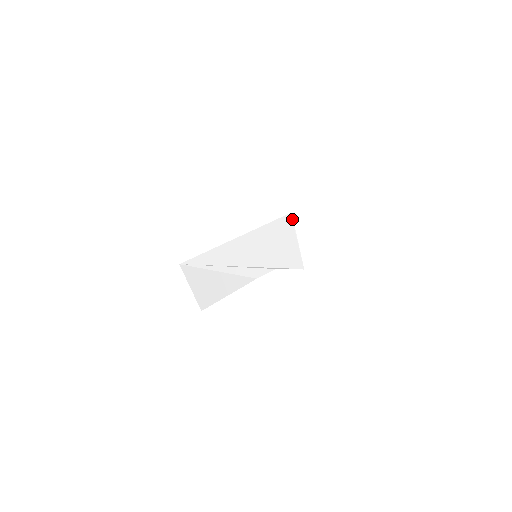
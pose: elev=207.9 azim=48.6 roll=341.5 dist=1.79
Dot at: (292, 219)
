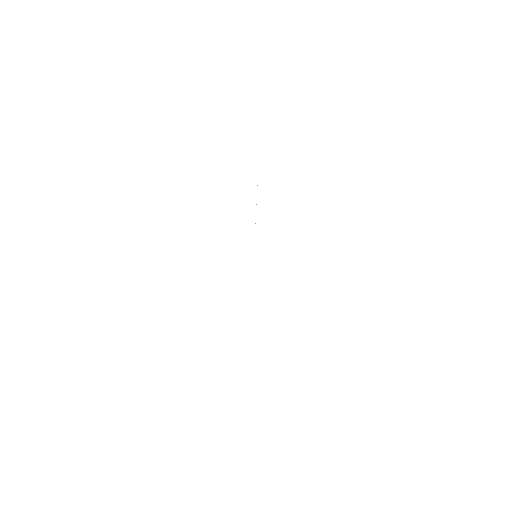
Dot at: occluded
